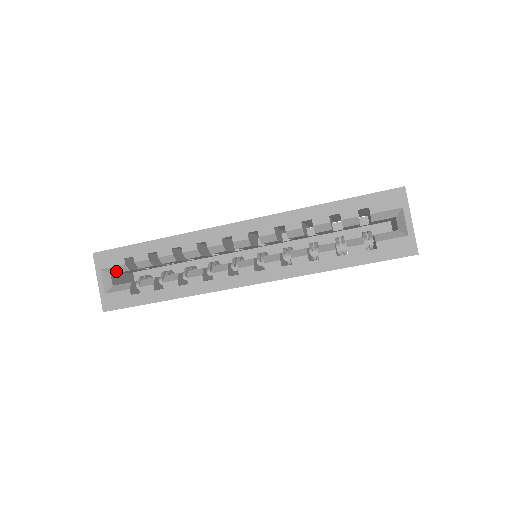
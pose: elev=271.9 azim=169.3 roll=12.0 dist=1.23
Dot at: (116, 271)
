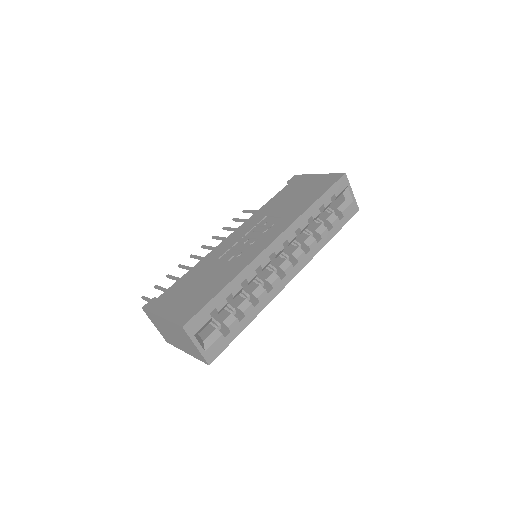
Dot at: (203, 328)
